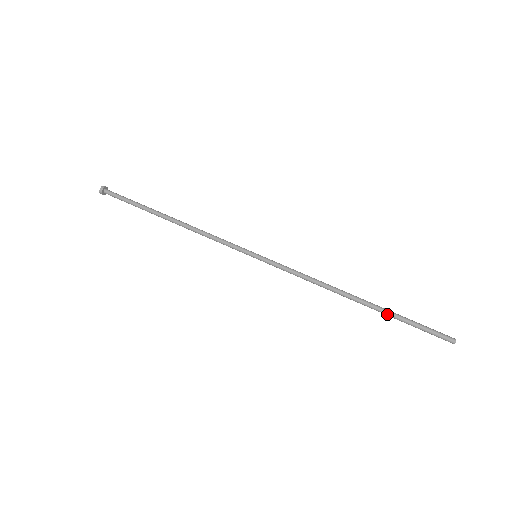
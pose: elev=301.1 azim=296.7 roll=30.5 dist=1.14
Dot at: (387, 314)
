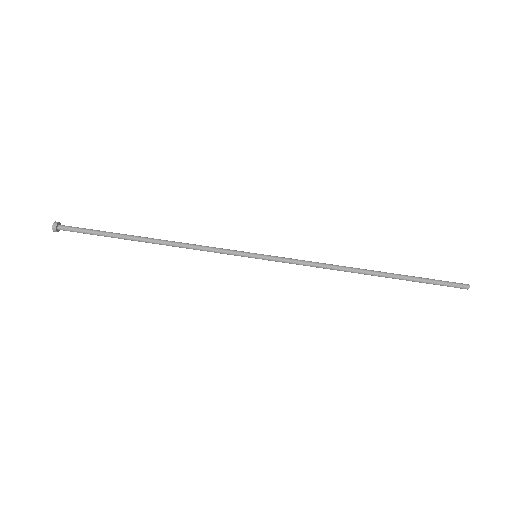
Dot at: occluded
